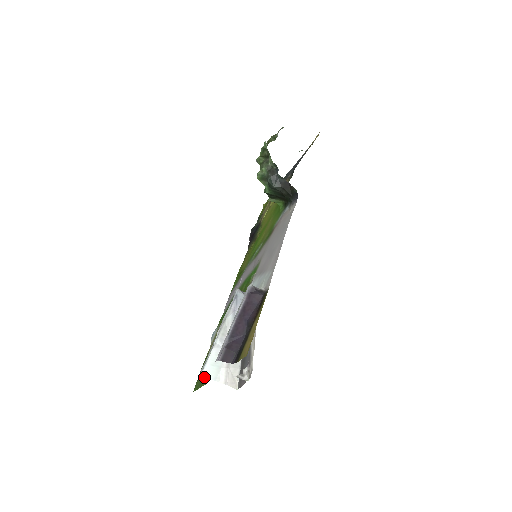
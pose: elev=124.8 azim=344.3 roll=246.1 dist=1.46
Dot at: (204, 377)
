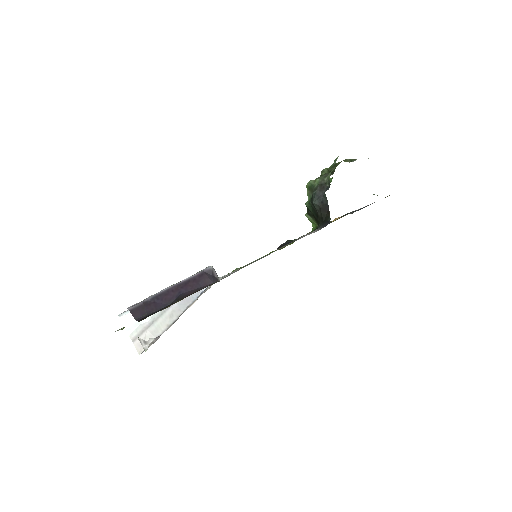
Dot at: occluded
